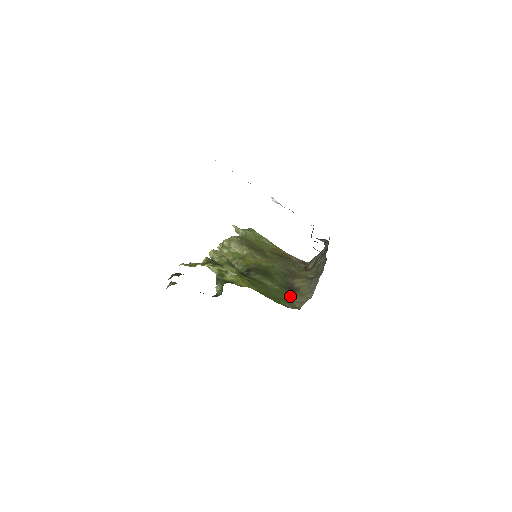
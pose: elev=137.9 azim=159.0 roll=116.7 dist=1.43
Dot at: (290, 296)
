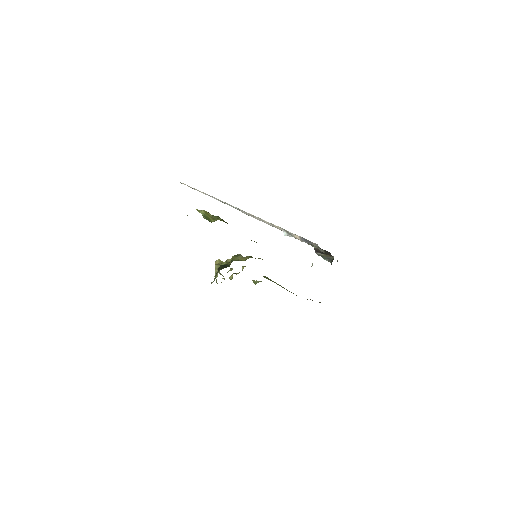
Dot at: occluded
